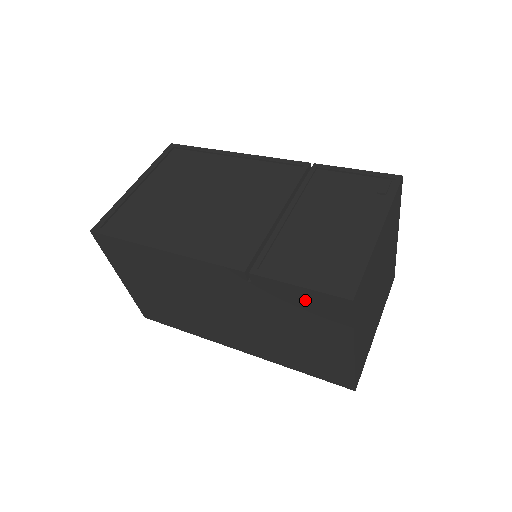
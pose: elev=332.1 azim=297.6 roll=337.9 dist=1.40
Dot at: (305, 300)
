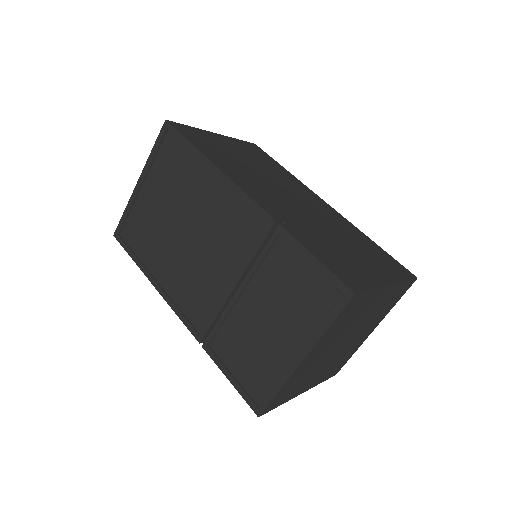
Dot at: occluded
